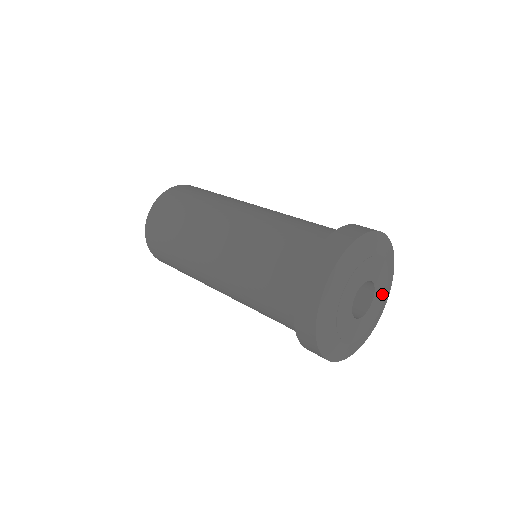
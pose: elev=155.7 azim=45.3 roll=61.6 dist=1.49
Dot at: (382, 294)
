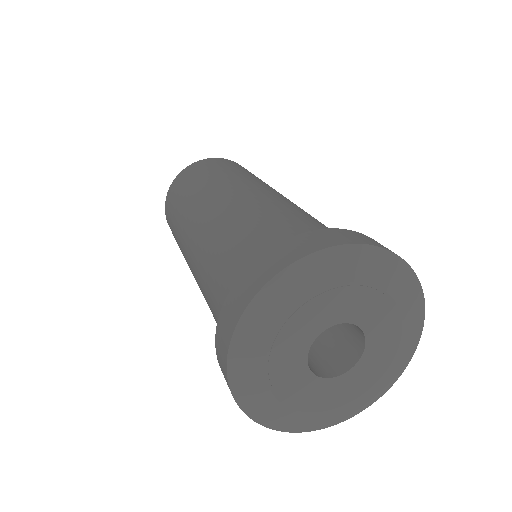
Dot at: (387, 314)
